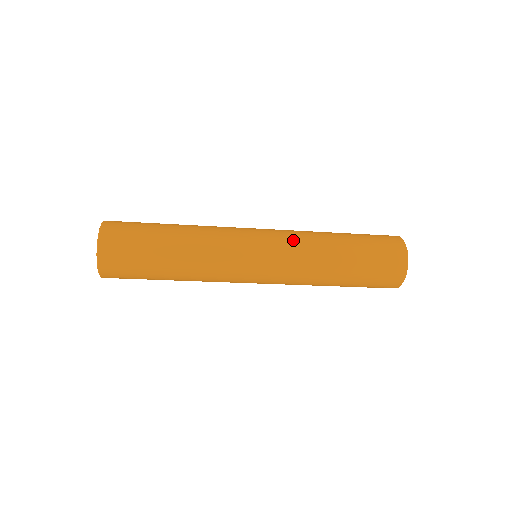
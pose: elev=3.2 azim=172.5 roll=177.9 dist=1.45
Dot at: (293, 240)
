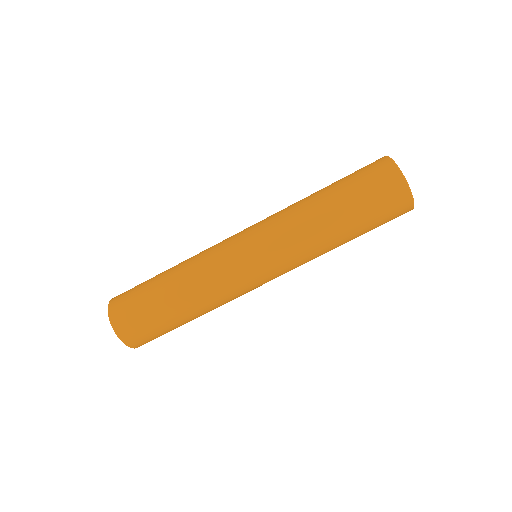
Dot at: (287, 245)
